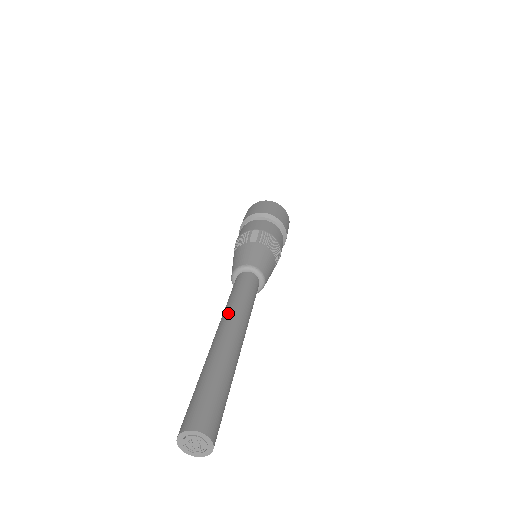
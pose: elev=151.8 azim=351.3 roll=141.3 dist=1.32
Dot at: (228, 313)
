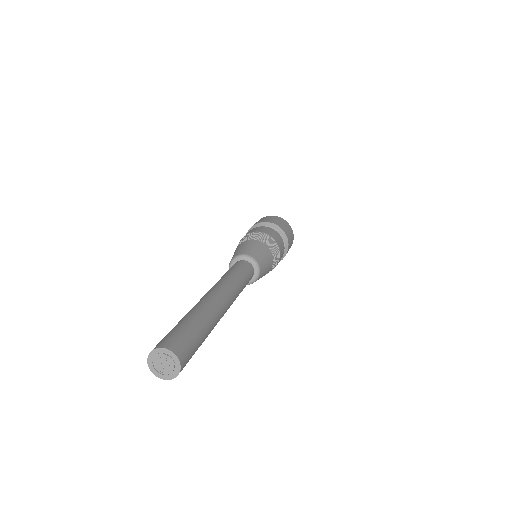
Dot at: (215, 284)
